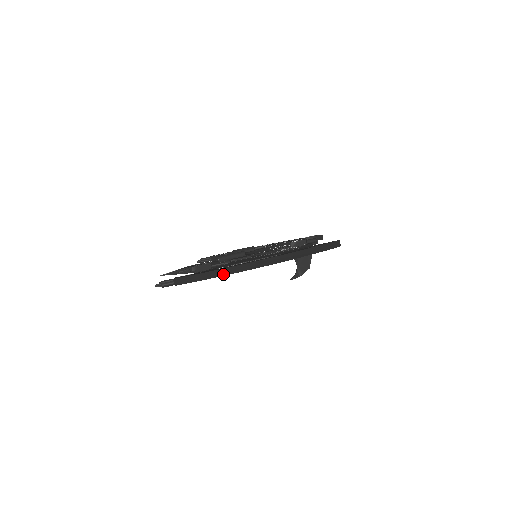
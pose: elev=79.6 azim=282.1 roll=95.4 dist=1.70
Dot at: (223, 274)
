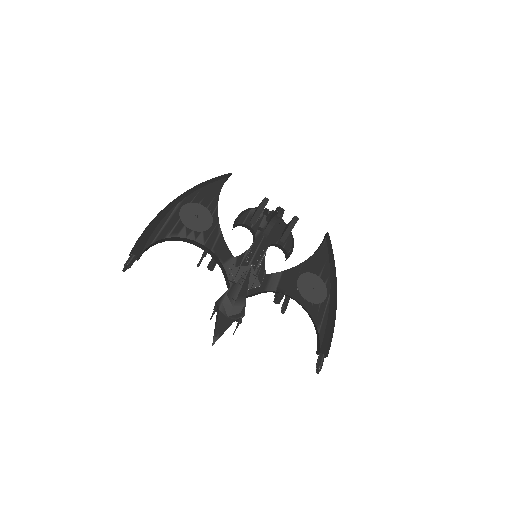
Dot at: (153, 220)
